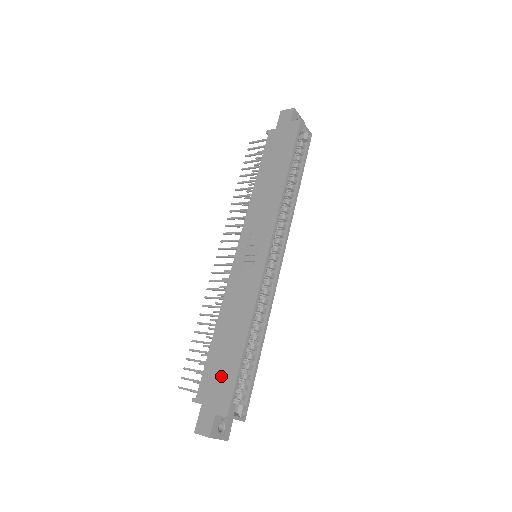
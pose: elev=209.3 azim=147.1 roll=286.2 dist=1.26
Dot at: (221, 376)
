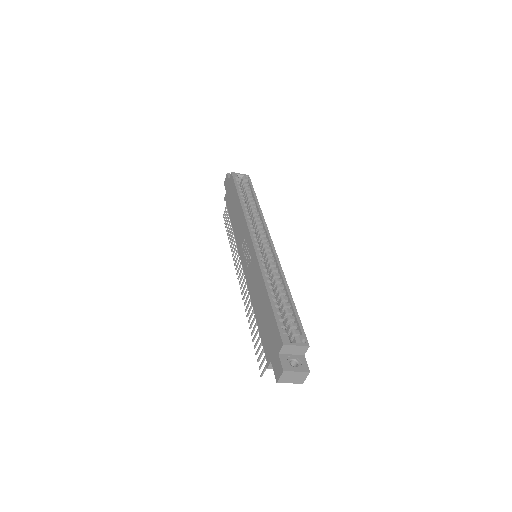
Dot at: (269, 330)
